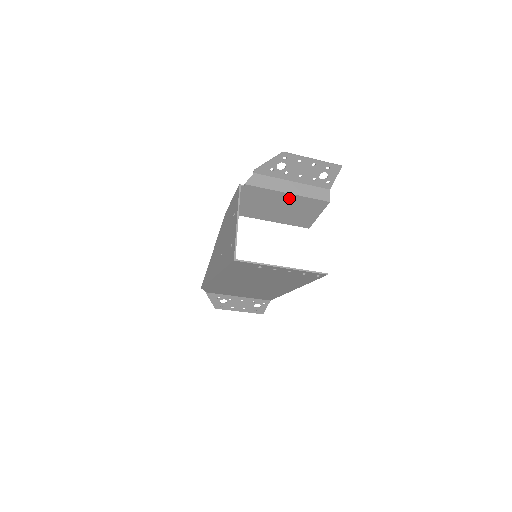
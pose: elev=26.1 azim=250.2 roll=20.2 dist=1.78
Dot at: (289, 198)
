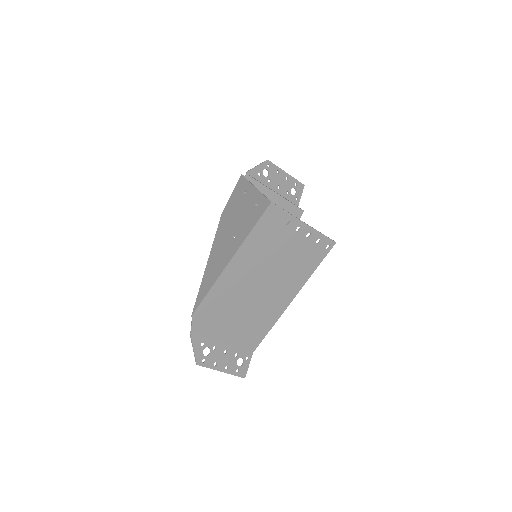
Dot at: (276, 200)
